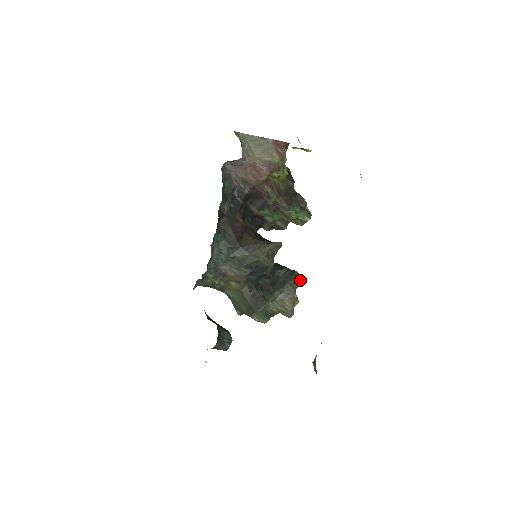
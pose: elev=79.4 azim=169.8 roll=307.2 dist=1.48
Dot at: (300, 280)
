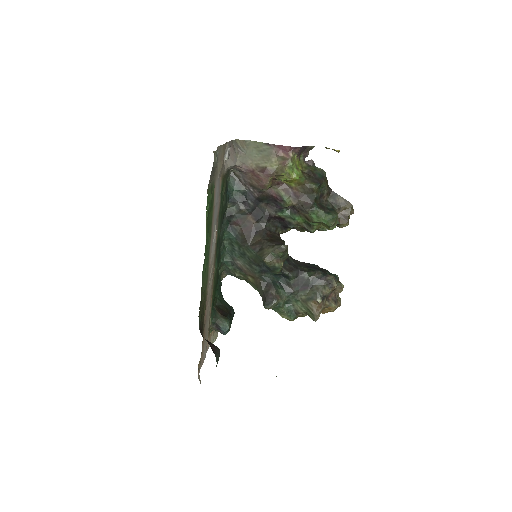
Dot at: (335, 286)
